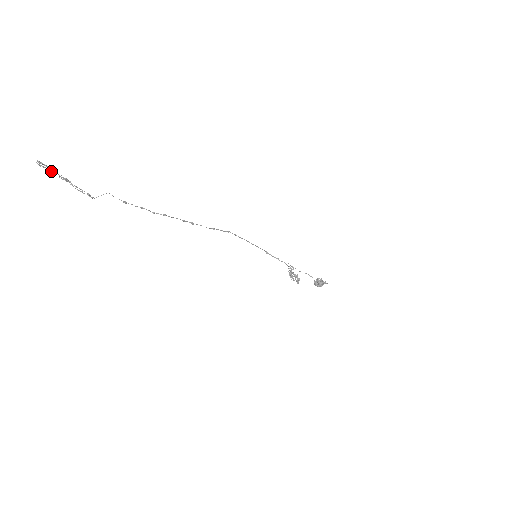
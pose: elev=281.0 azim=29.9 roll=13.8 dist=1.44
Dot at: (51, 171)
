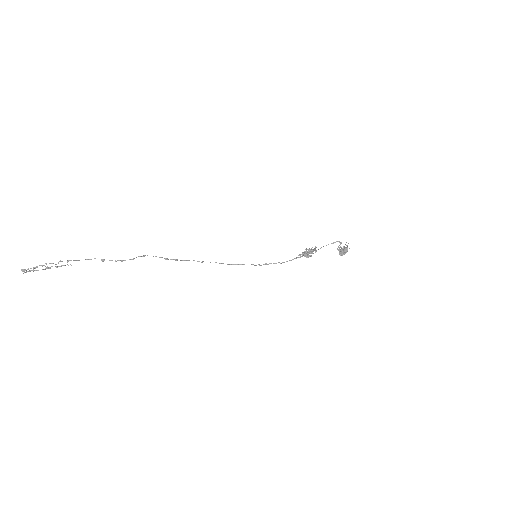
Dot at: (33, 268)
